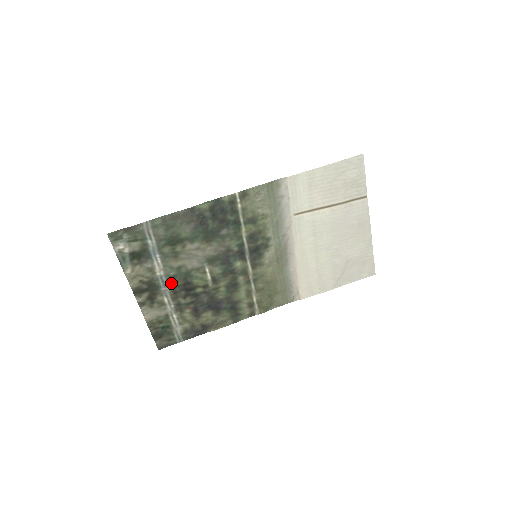
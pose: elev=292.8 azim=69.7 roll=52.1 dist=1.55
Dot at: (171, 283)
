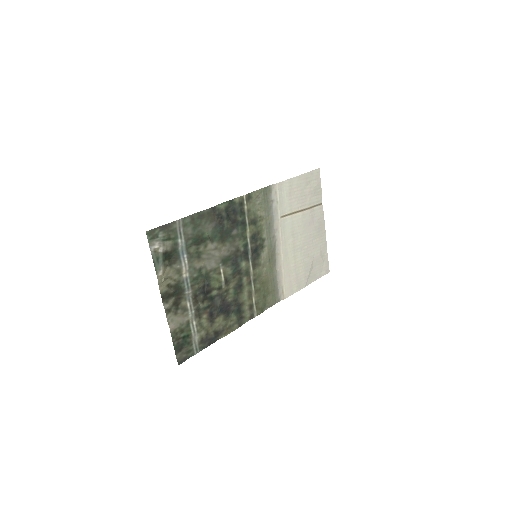
Dot at: (194, 286)
